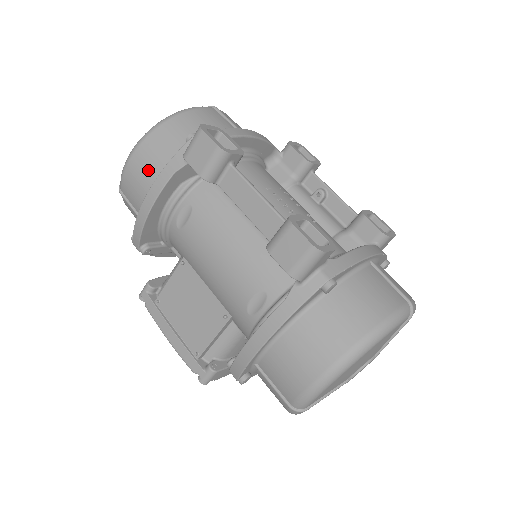
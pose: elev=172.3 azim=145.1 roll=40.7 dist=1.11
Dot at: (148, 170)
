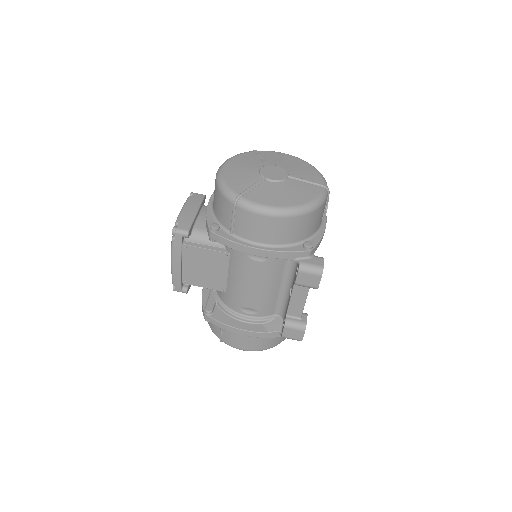
Dot at: (271, 234)
